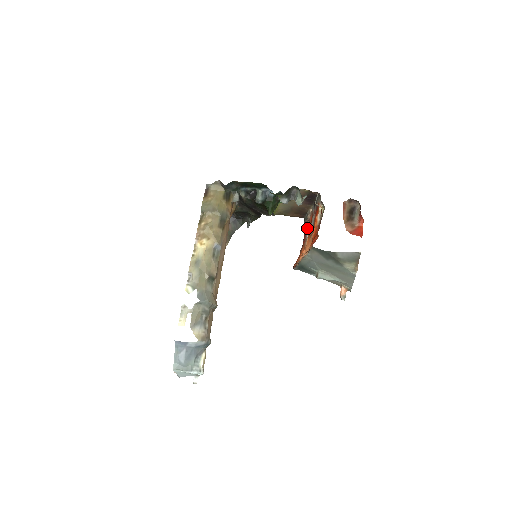
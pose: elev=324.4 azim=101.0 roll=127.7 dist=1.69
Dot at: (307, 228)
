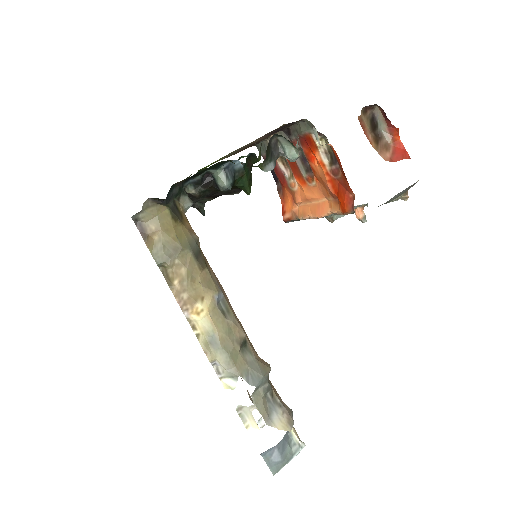
Dot at: (279, 163)
